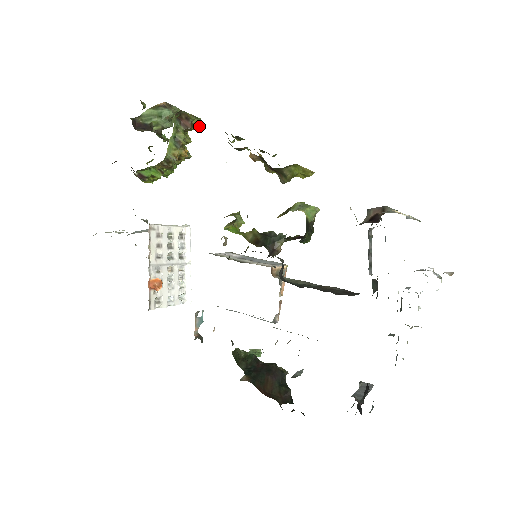
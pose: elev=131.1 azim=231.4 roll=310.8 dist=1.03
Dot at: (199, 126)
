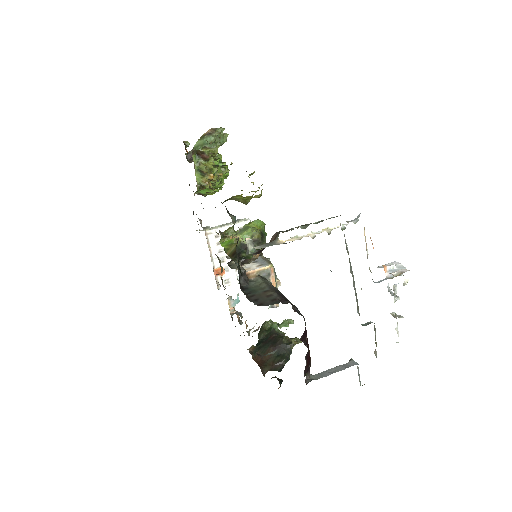
Dot at: (216, 153)
